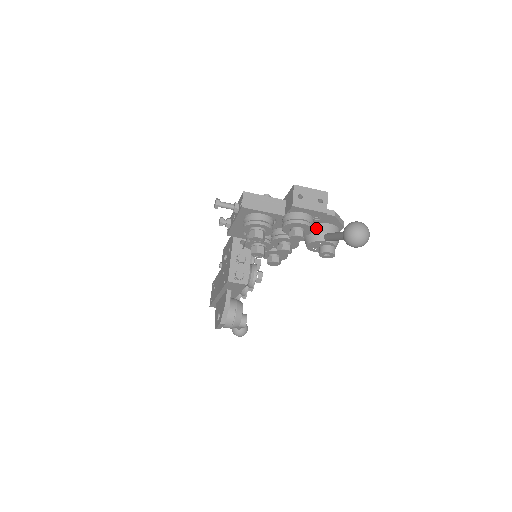
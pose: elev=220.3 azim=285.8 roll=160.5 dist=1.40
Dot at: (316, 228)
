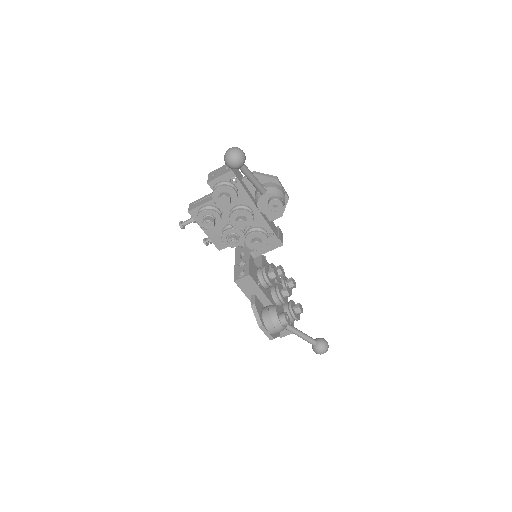
Dot at: (255, 194)
